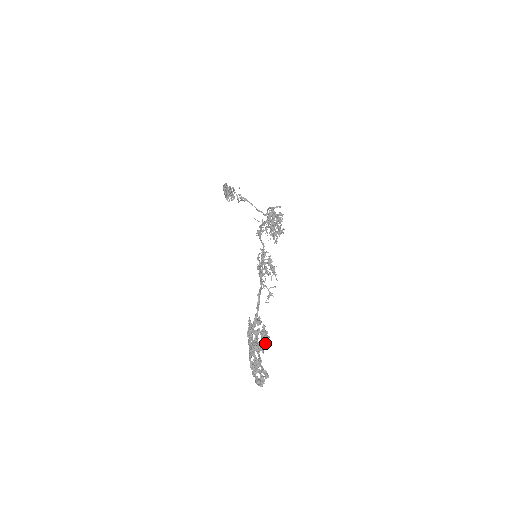
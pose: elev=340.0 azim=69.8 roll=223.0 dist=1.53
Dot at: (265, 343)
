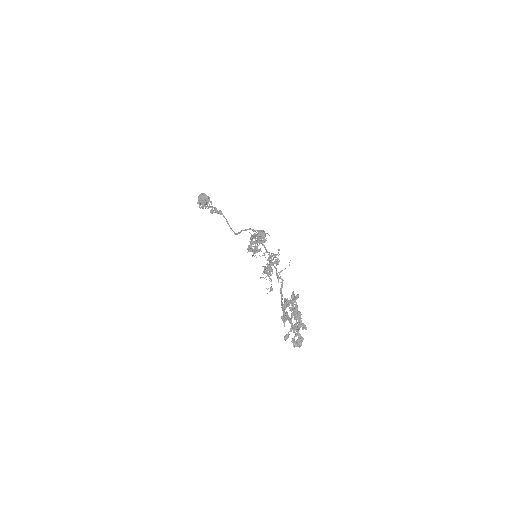
Dot at: occluded
